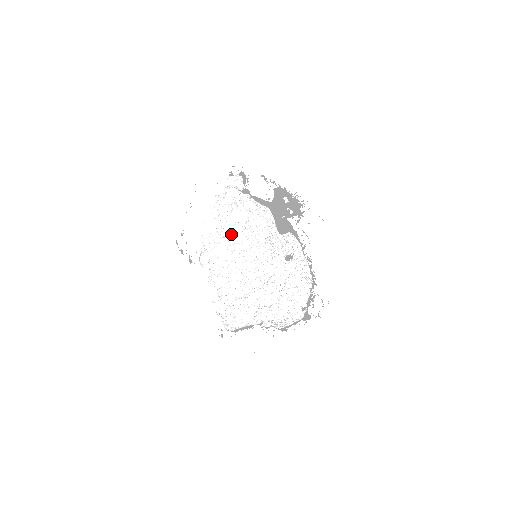
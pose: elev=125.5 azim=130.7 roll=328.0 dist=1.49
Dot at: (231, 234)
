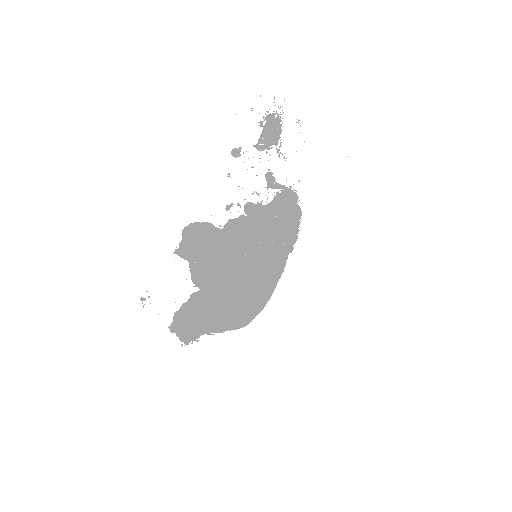
Dot at: occluded
